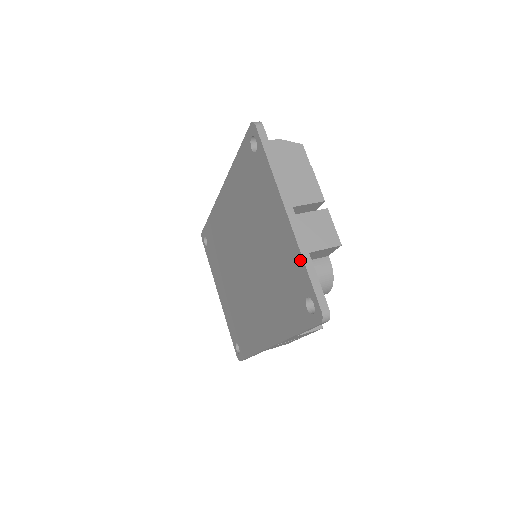
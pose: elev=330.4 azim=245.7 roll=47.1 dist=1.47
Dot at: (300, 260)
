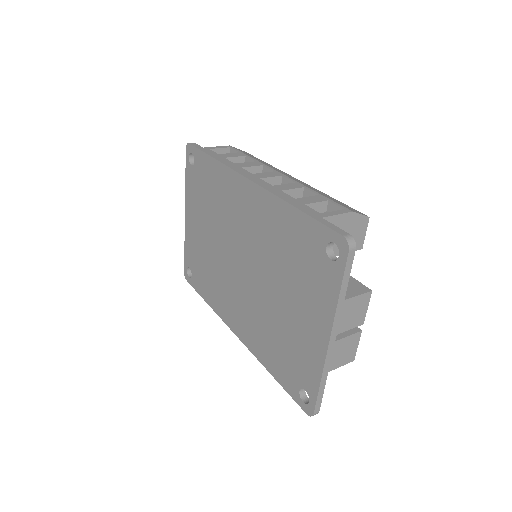
Dot at: (318, 374)
